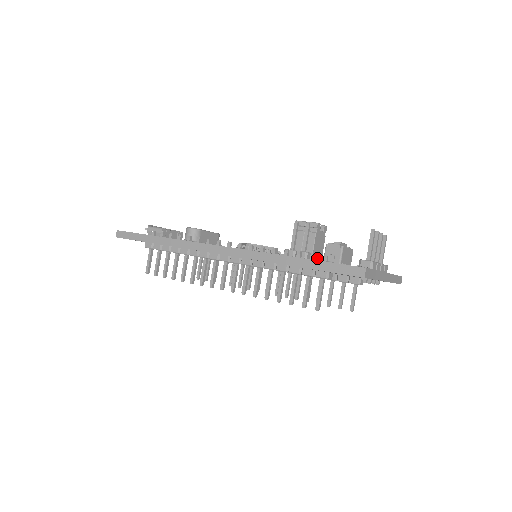
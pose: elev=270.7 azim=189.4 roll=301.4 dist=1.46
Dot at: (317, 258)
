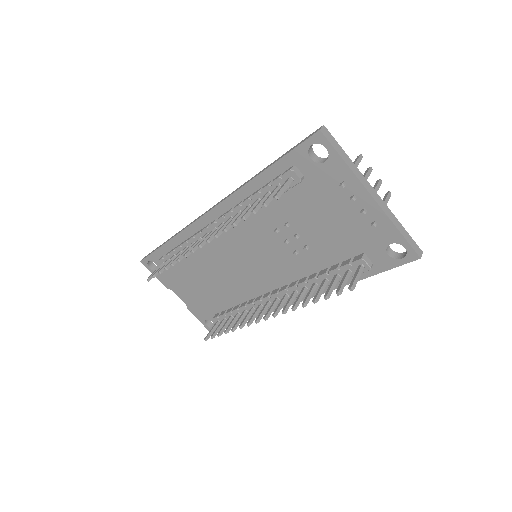
Dot at: occluded
